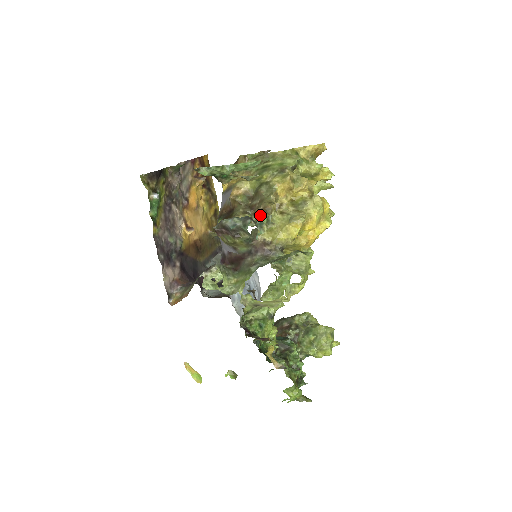
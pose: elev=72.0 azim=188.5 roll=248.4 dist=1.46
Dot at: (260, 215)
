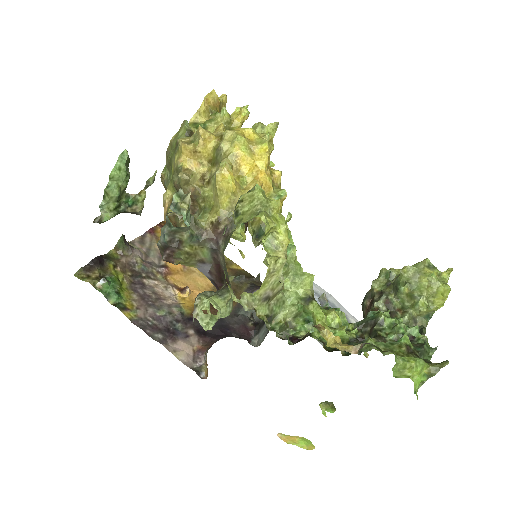
Dot at: (197, 207)
